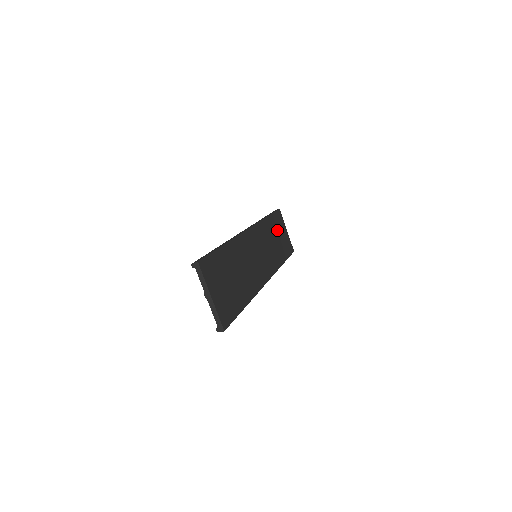
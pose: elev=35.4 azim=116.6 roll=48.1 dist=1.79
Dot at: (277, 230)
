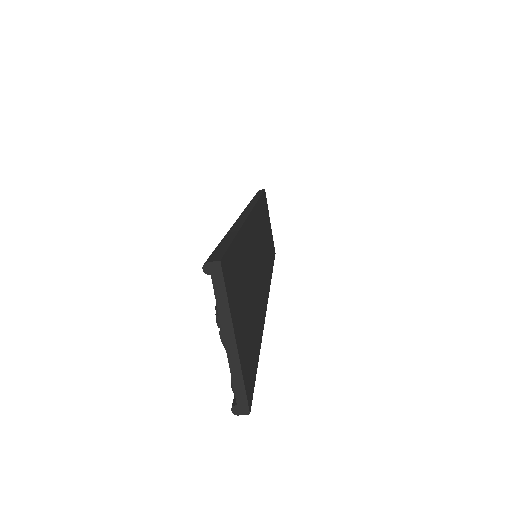
Dot at: (266, 219)
